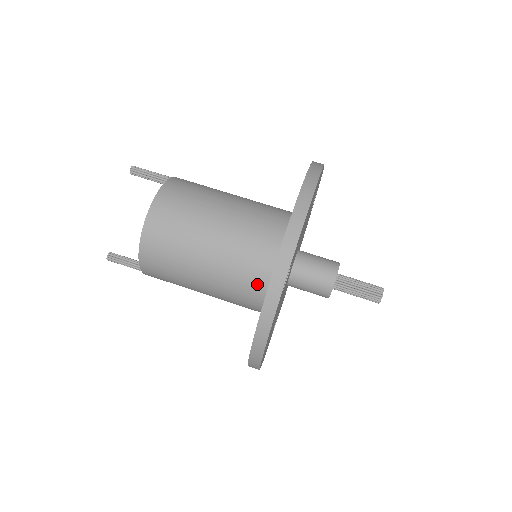
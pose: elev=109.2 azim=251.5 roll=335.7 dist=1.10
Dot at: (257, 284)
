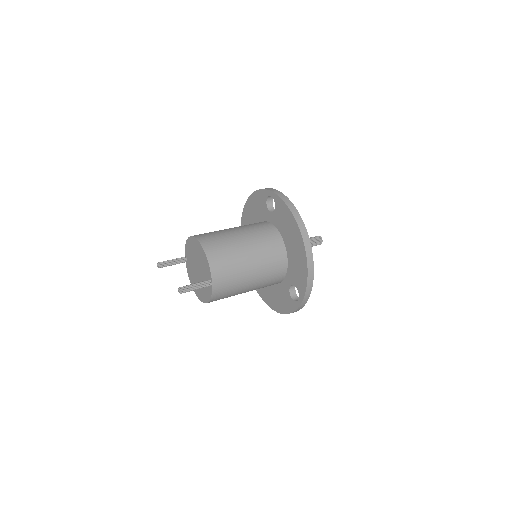
Dot at: (269, 230)
